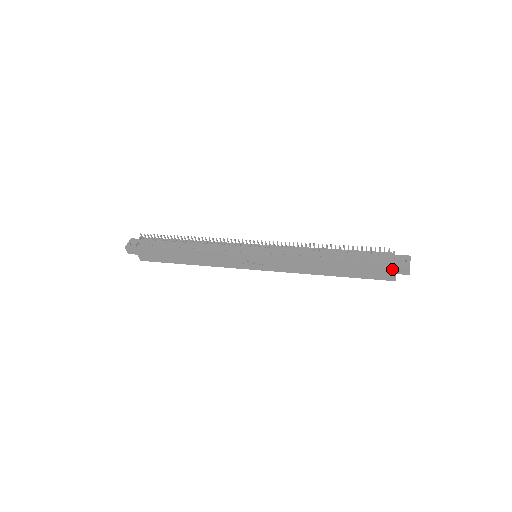
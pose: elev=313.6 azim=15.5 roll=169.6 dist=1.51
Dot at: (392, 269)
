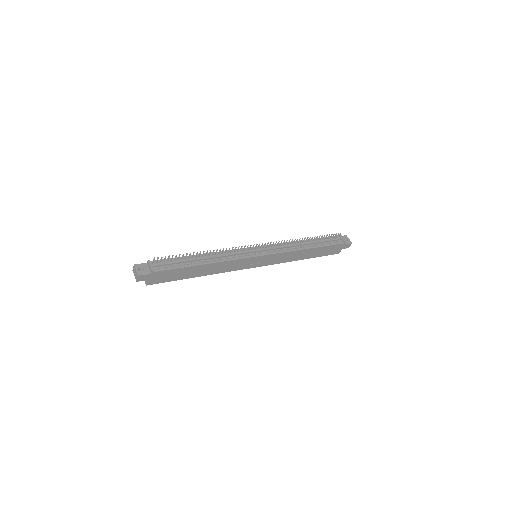
Dot at: (342, 246)
